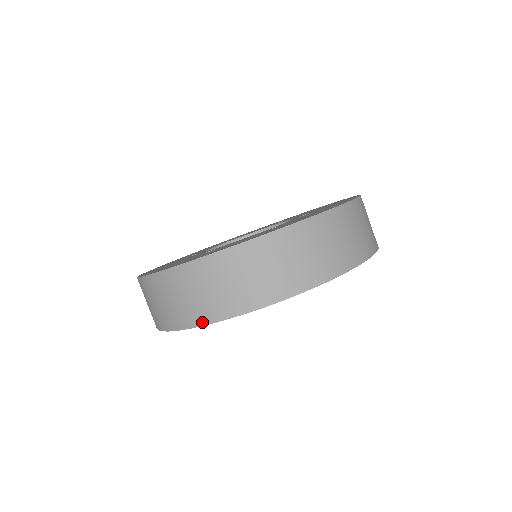
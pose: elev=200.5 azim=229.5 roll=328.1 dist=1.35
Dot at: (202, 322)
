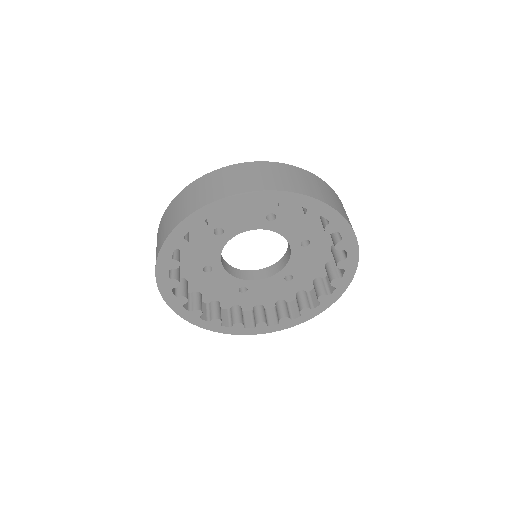
Dot at: (306, 193)
